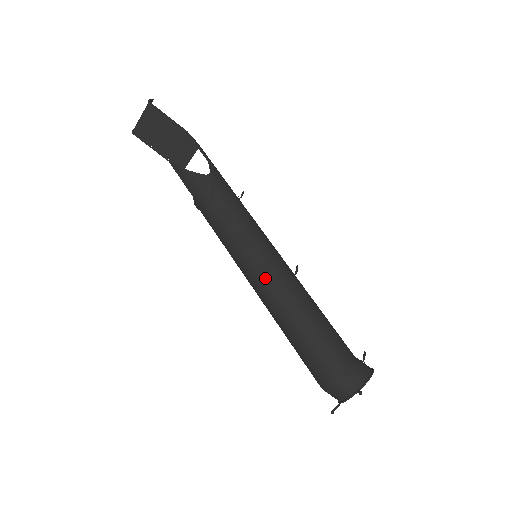
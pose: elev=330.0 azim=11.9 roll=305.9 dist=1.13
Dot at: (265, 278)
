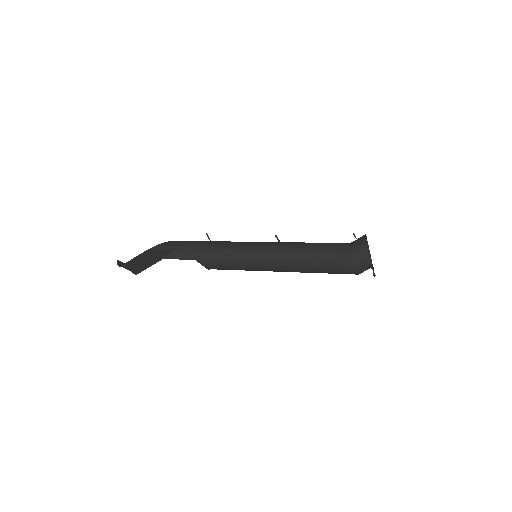
Dot at: (274, 269)
